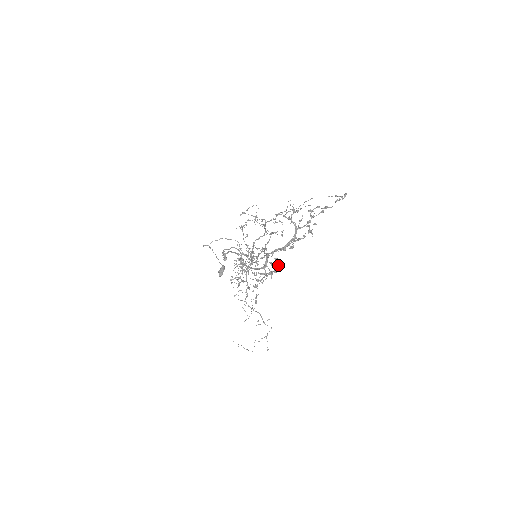
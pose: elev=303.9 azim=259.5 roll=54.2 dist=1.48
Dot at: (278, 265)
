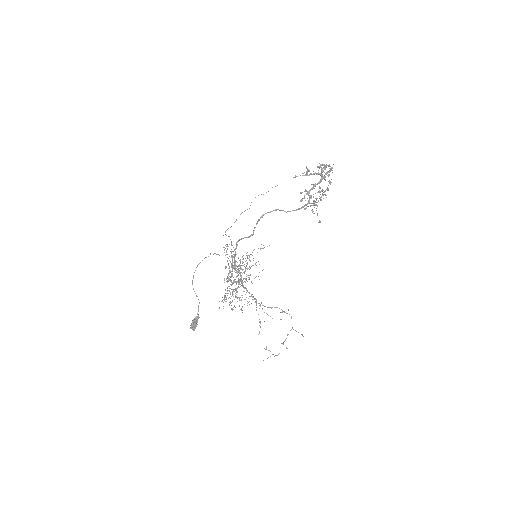
Dot at: (329, 182)
